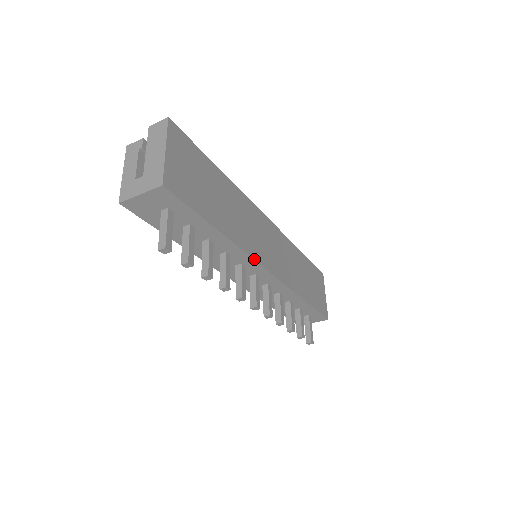
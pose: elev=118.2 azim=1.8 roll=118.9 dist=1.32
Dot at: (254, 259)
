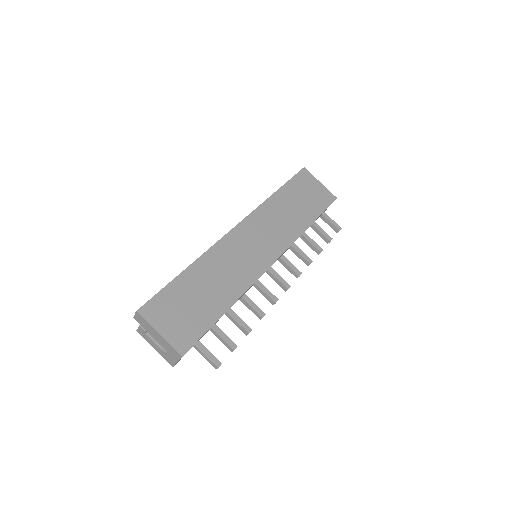
Dot at: (258, 278)
